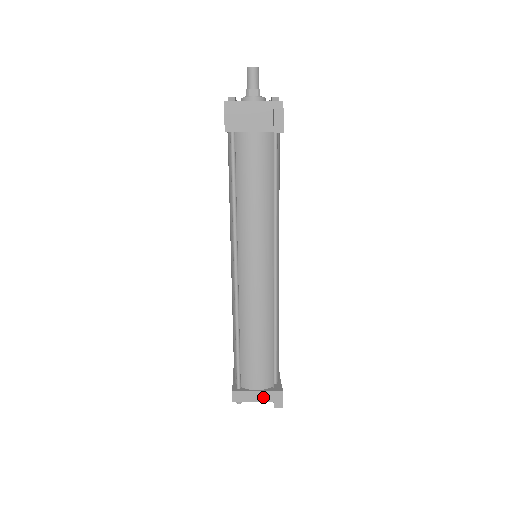
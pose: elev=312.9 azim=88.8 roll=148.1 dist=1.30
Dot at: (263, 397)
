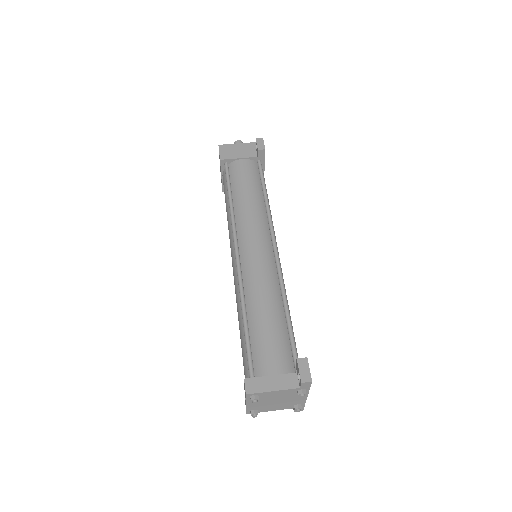
Dot at: (285, 383)
